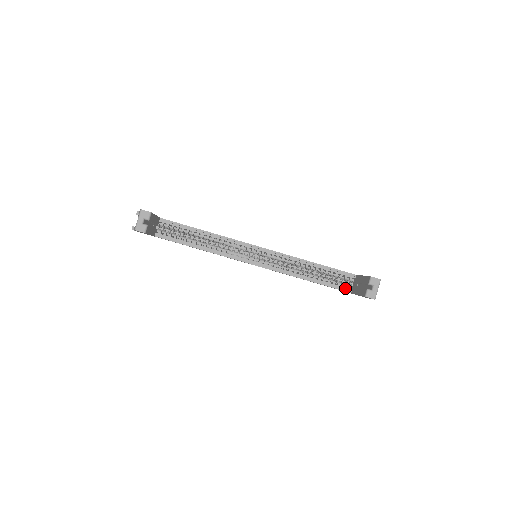
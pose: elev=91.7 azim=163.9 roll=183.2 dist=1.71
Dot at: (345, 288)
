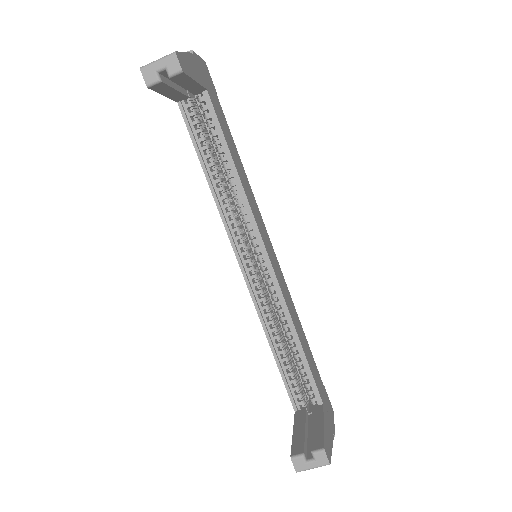
Dot at: (296, 399)
